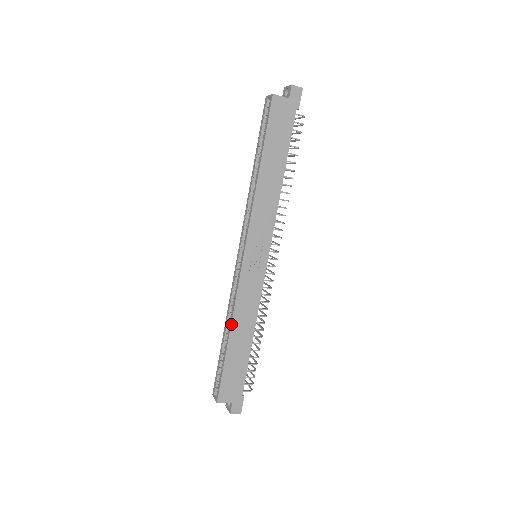
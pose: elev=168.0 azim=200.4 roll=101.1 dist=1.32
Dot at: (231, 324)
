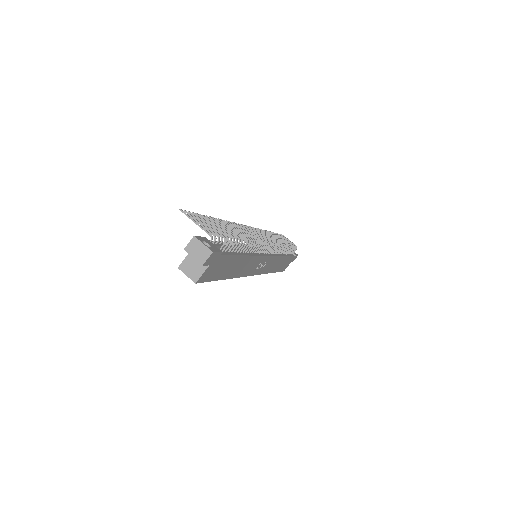
Dot at: occluded
